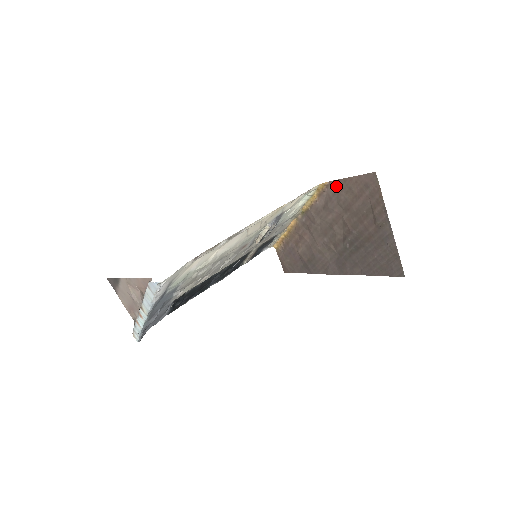
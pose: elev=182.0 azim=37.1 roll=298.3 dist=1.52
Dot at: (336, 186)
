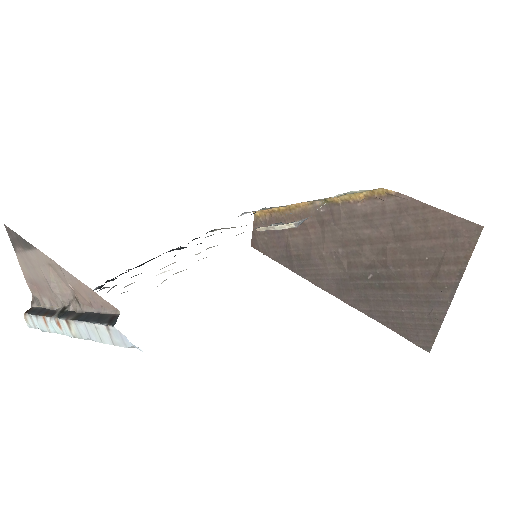
Dot at: (404, 204)
